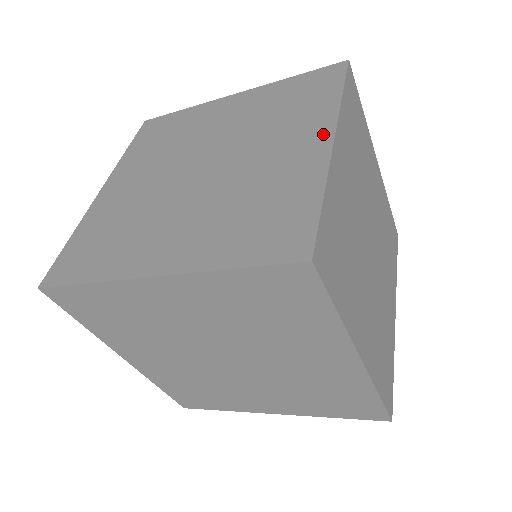
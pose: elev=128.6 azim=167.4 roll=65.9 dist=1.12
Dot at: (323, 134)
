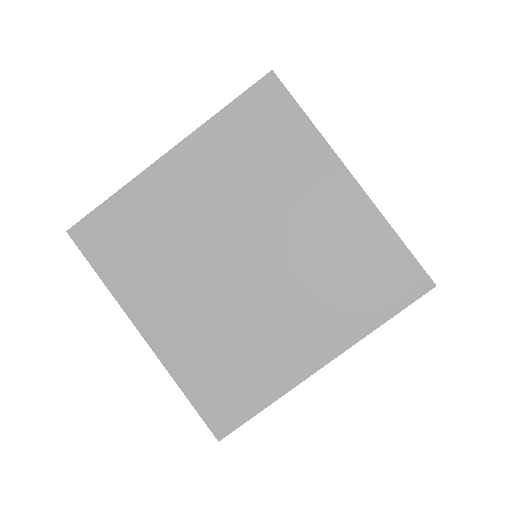
Dot at: (326, 351)
